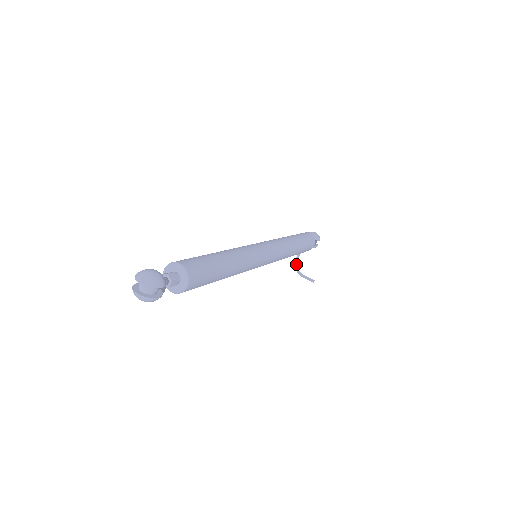
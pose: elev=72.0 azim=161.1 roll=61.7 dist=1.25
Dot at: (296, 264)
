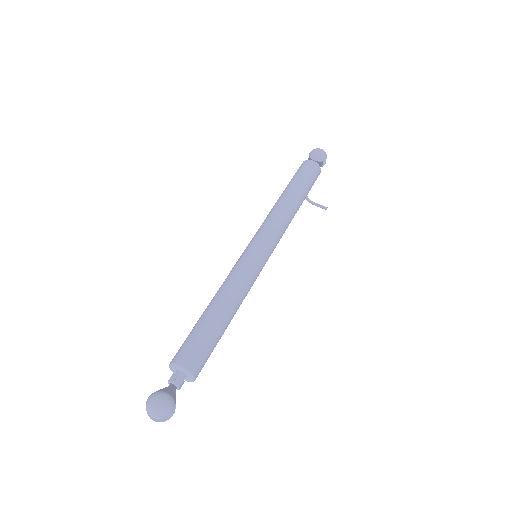
Dot at: occluded
